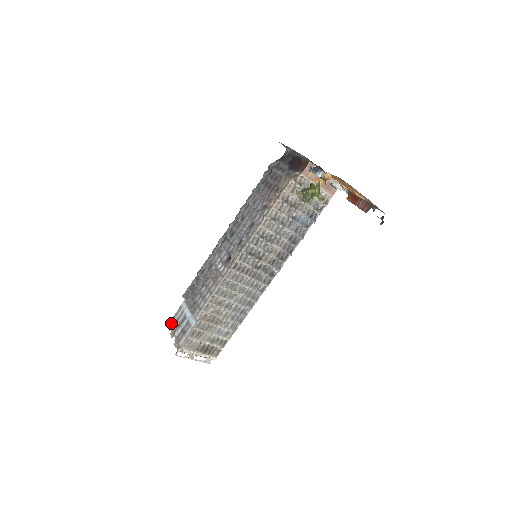
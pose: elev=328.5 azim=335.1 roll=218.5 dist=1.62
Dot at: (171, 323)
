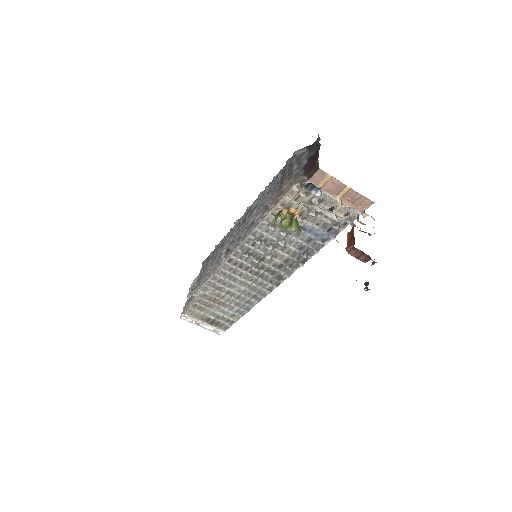
Dot at: (193, 283)
